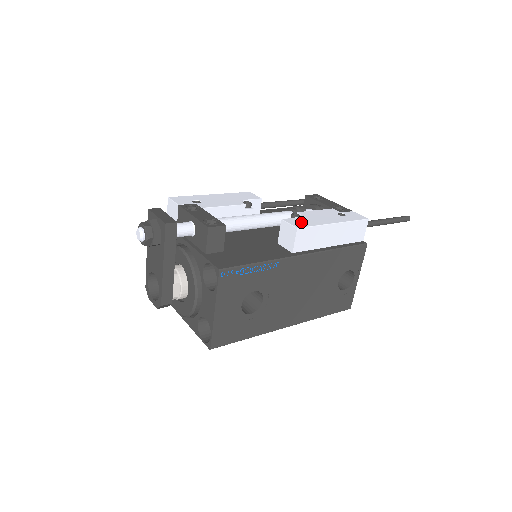
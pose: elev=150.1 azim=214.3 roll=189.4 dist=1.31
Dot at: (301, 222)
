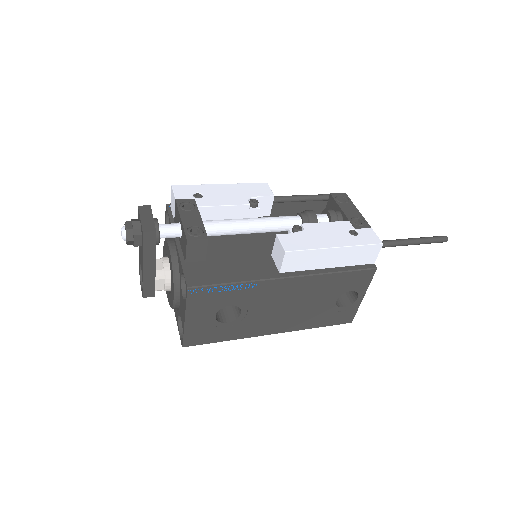
Dot at: (296, 242)
